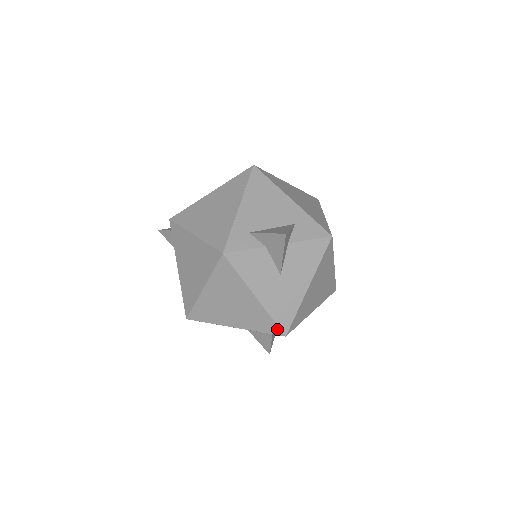
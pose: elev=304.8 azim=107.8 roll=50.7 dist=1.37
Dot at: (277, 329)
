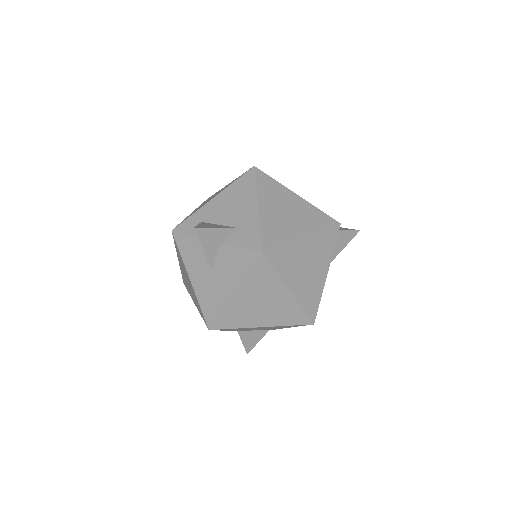
Dot at: (205, 319)
